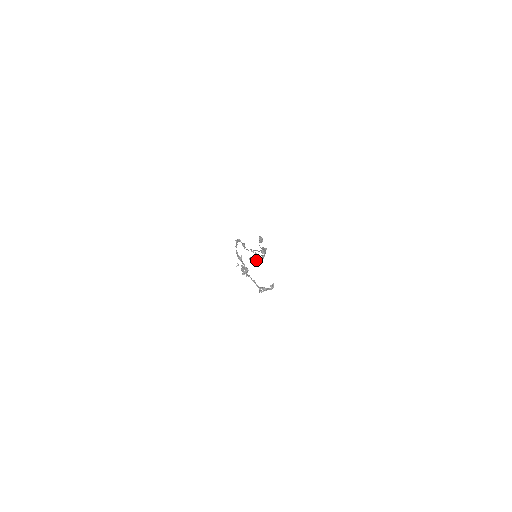
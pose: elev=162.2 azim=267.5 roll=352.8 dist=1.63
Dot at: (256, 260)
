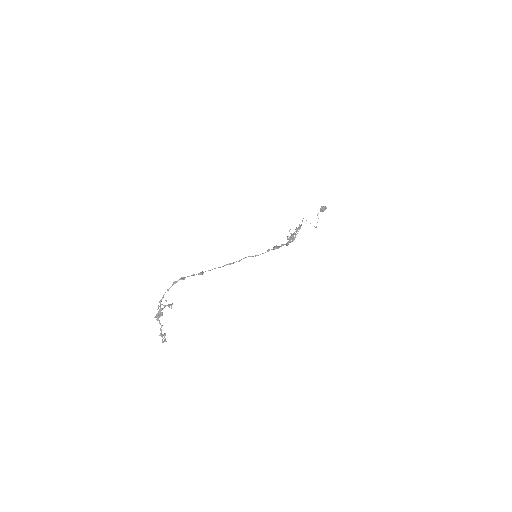
Dot at: (288, 238)
